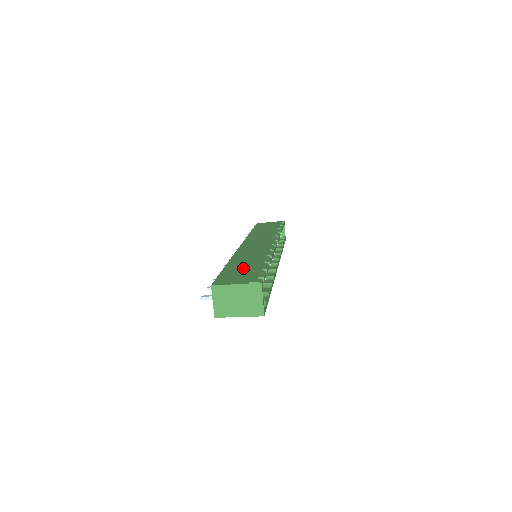
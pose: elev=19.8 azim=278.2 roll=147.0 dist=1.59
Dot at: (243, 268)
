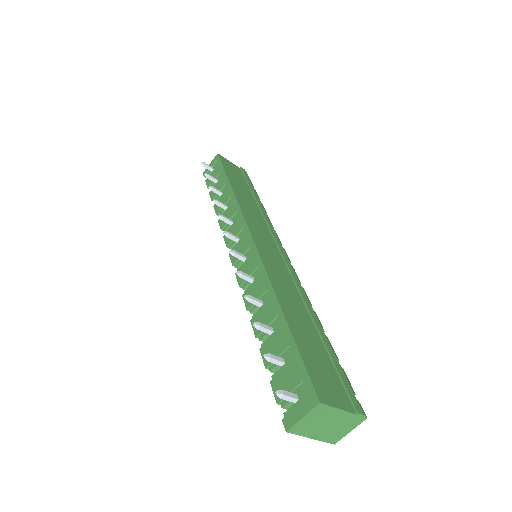
Dot at: (313, 343)
